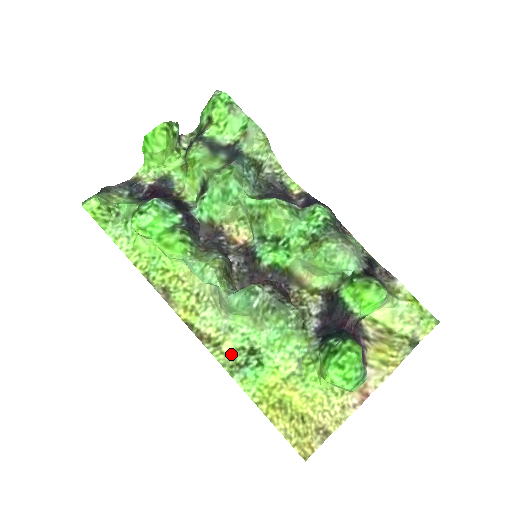
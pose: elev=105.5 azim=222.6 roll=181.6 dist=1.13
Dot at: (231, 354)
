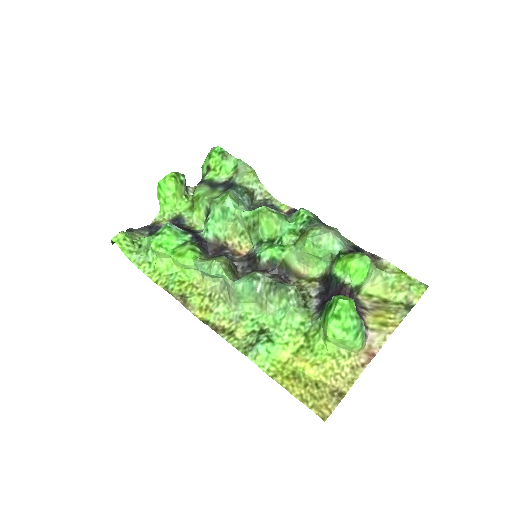
Dot at: (244, 339)
